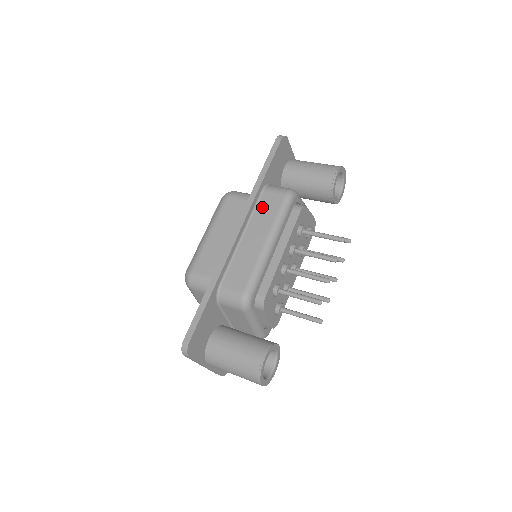
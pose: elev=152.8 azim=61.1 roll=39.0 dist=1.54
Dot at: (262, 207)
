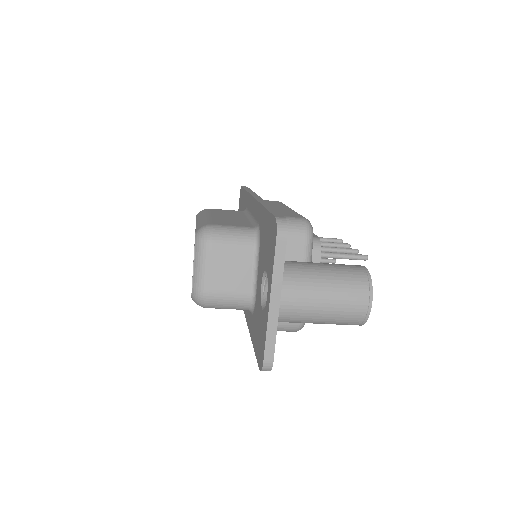
Dot at: occluded
